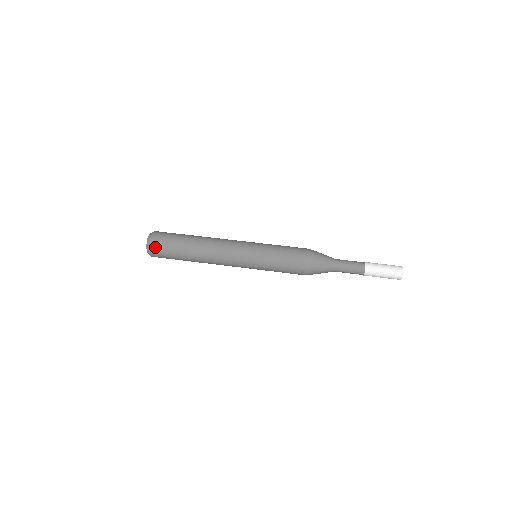
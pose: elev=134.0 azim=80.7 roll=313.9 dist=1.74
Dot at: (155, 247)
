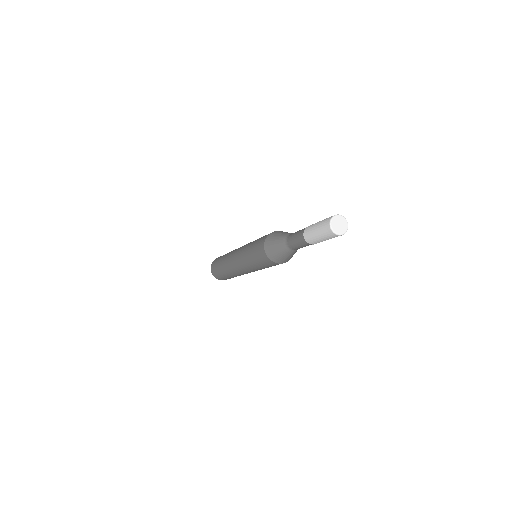
Dot at: (212, 267)
